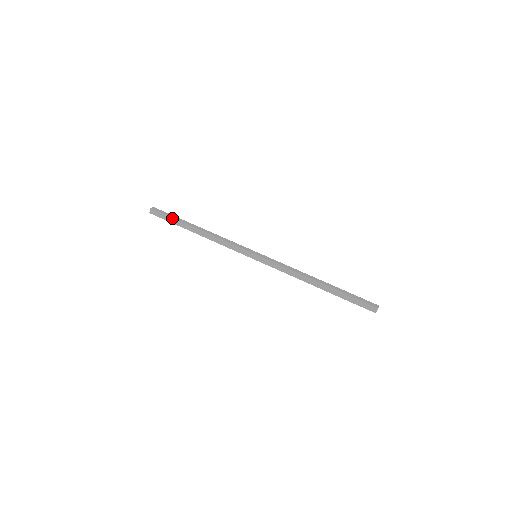
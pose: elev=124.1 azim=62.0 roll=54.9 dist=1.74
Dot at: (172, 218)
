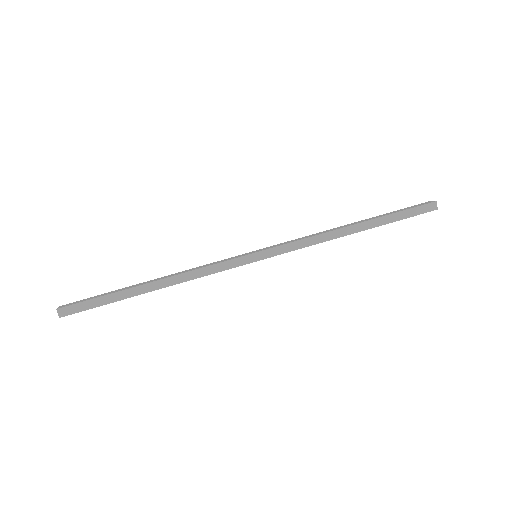
Dot at: (102, 297)
